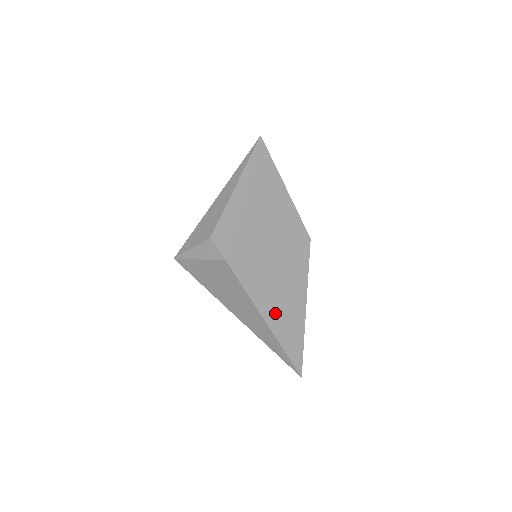
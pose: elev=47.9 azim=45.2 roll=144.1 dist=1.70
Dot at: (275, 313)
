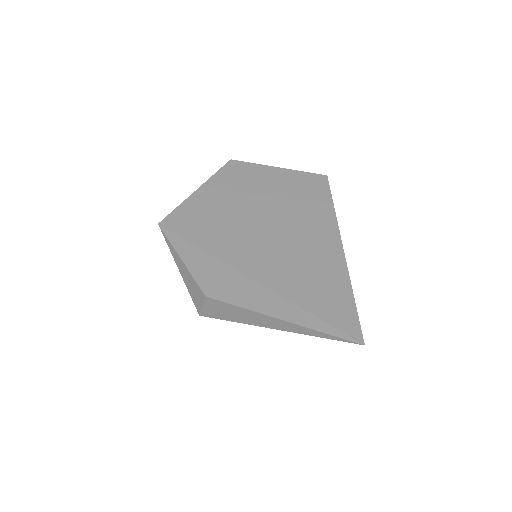
Dot at: occluded
